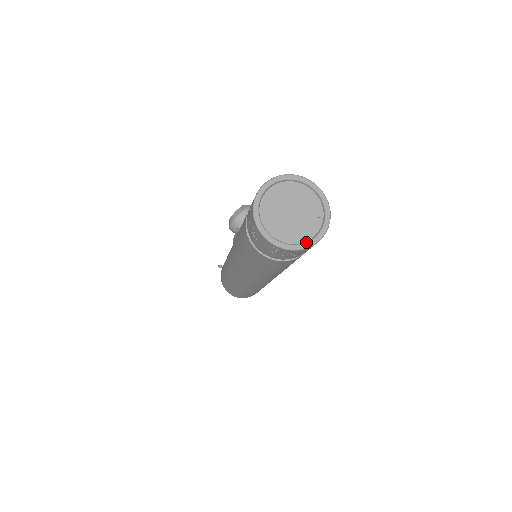
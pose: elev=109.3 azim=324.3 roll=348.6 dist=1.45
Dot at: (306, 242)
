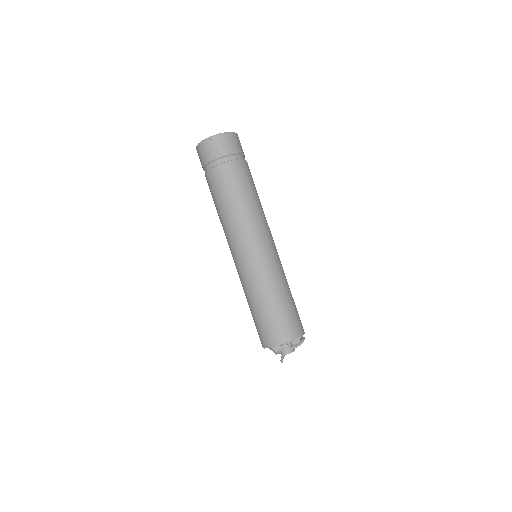
Dot at: (211, 137)
